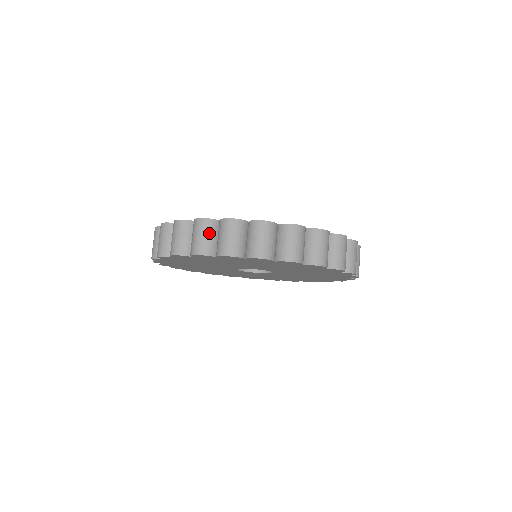
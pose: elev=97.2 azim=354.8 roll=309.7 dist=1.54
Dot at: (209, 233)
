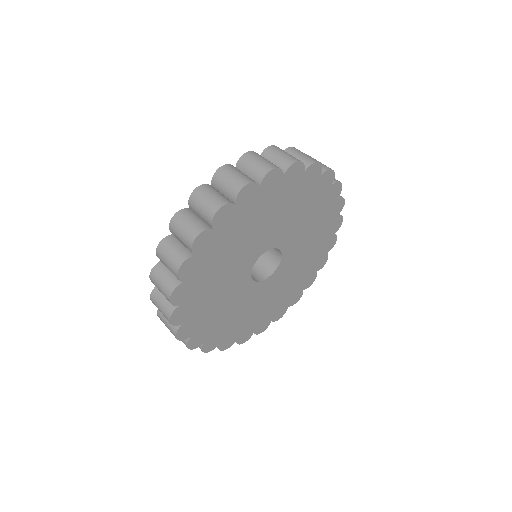
Dot at: (189, 218)
